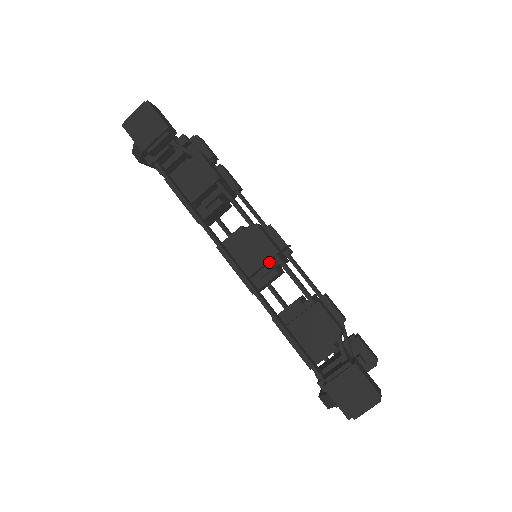
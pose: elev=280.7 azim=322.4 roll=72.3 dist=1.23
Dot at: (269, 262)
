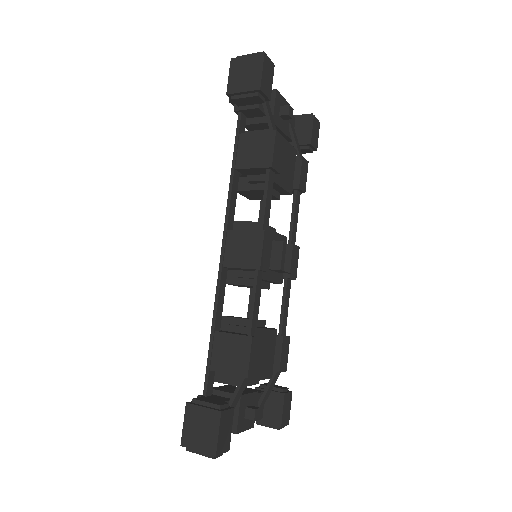
Dot at: (252, 270)
